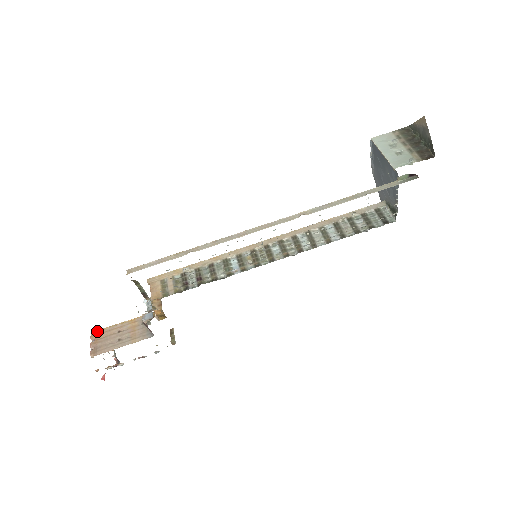
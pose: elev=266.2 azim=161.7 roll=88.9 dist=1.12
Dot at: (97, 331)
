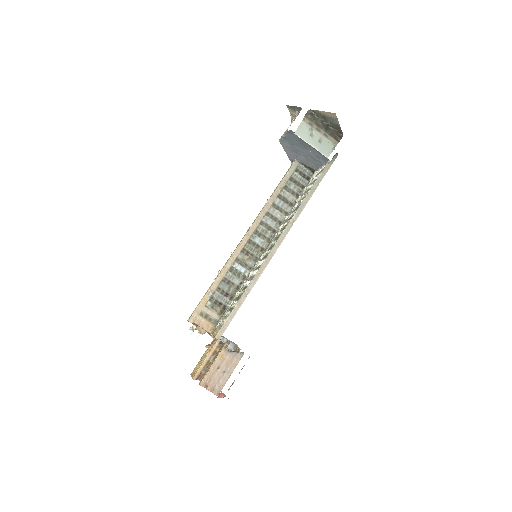
Dot at: (203, 380)
